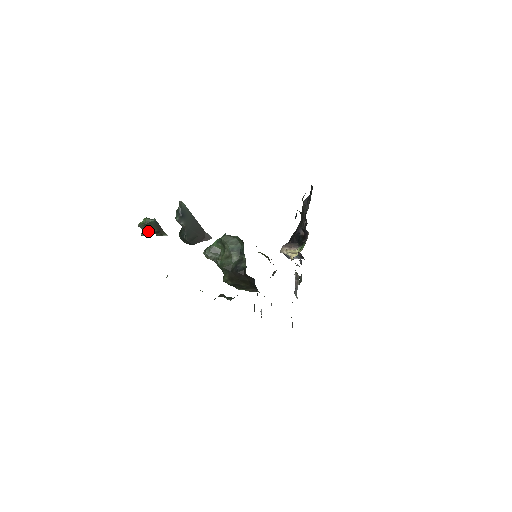
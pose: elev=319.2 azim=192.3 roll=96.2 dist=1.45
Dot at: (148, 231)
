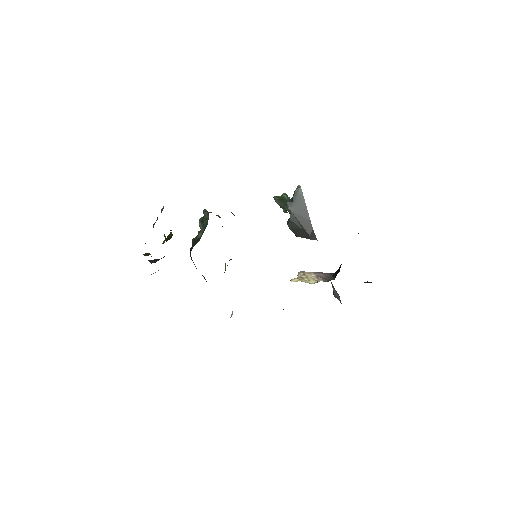
Dot at: (282, 207)
